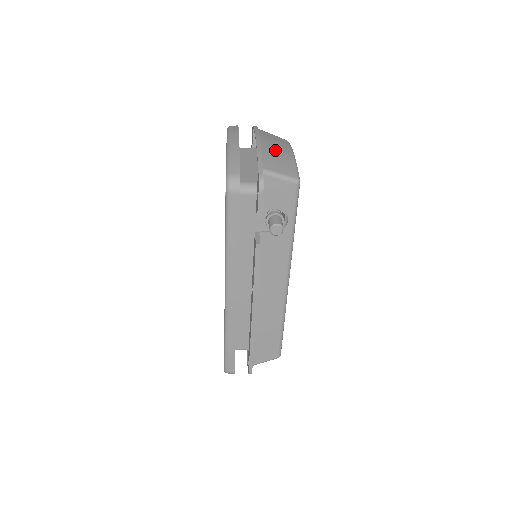
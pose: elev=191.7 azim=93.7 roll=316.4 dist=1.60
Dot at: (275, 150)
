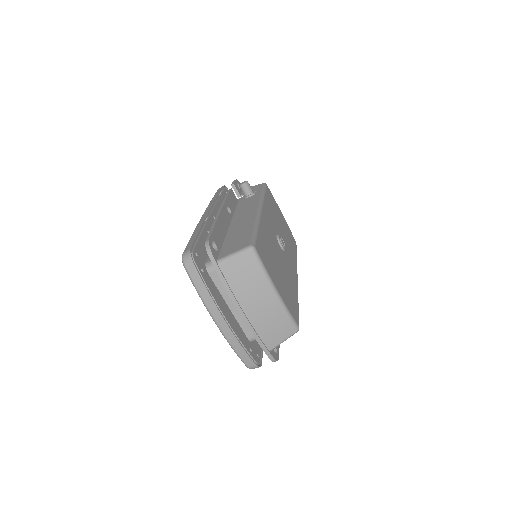
Dot at: occluded
